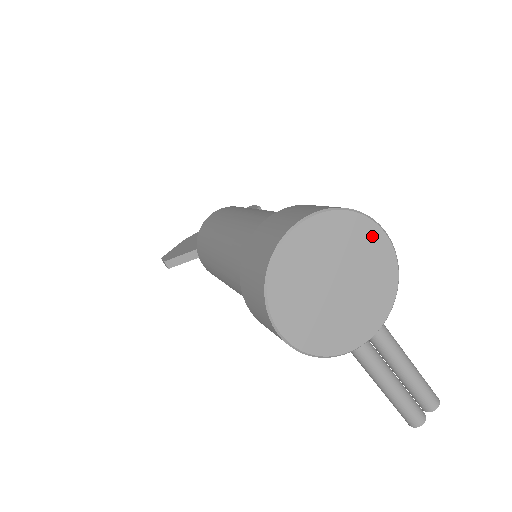
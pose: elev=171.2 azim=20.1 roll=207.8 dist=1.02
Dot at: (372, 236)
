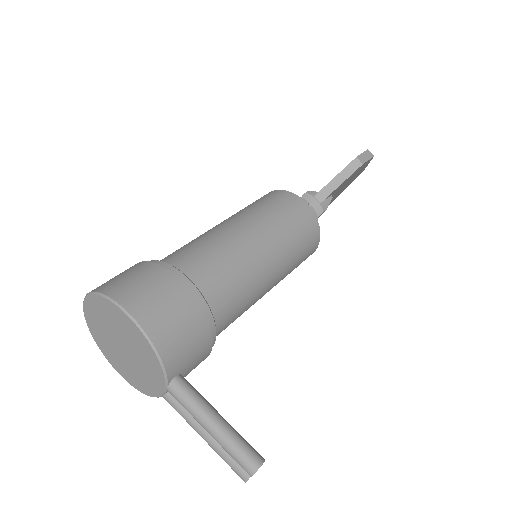
Dot at: (119, 314)
